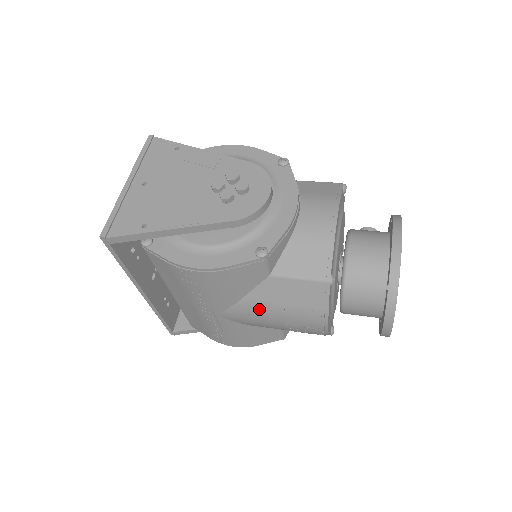
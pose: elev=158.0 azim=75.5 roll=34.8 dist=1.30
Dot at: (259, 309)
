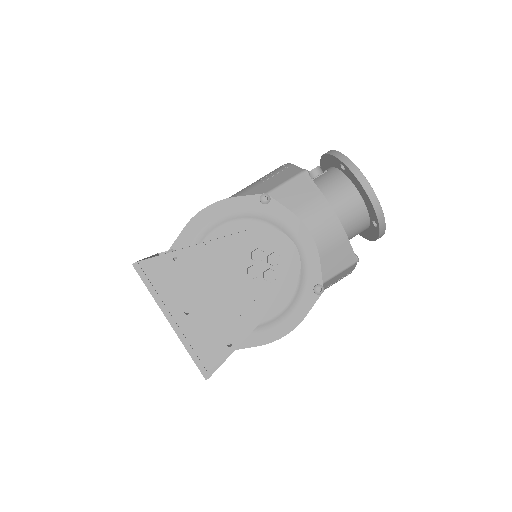
Dot at: occluded
